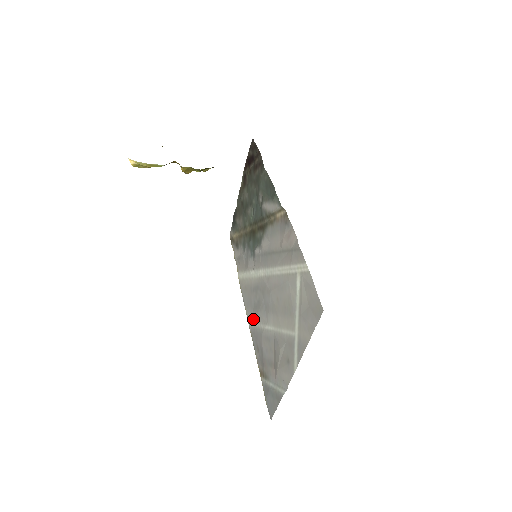
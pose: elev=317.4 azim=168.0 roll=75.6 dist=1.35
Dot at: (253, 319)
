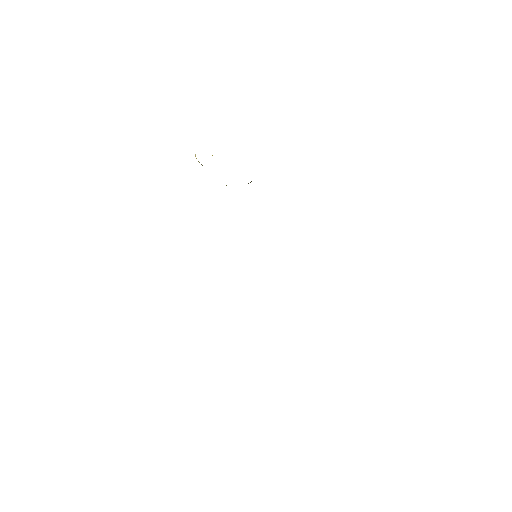
Dot at: occluded
